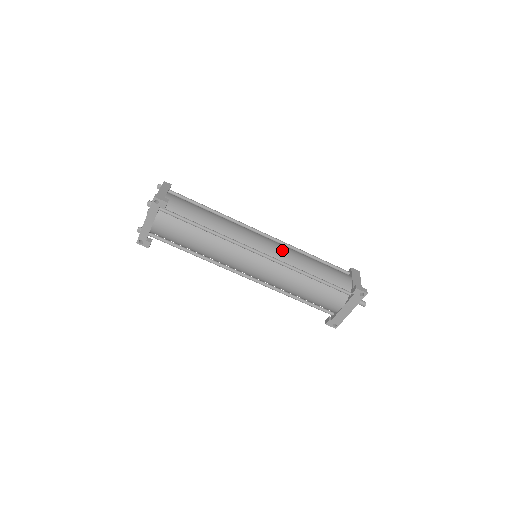
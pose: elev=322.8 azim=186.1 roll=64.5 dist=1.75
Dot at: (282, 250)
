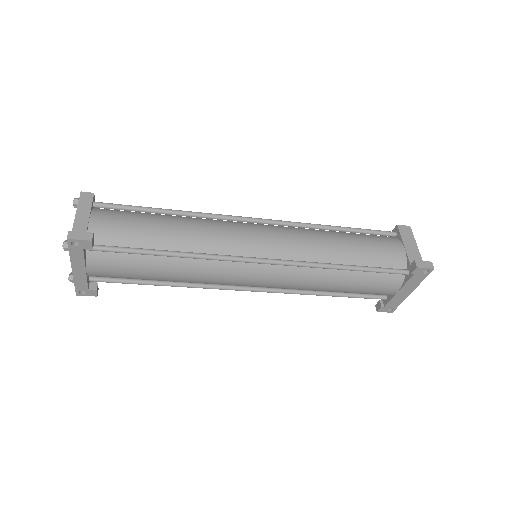
Dot at: (292, 241)
